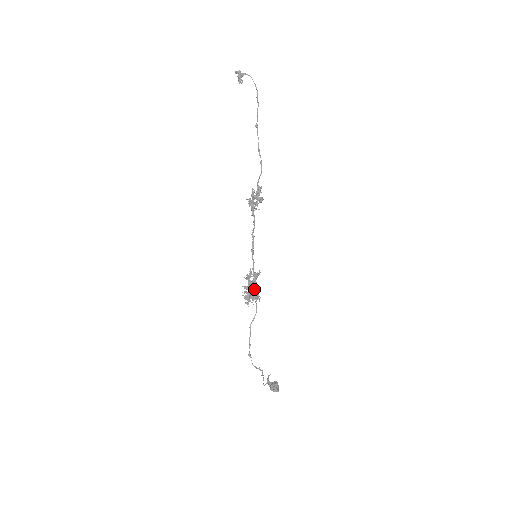
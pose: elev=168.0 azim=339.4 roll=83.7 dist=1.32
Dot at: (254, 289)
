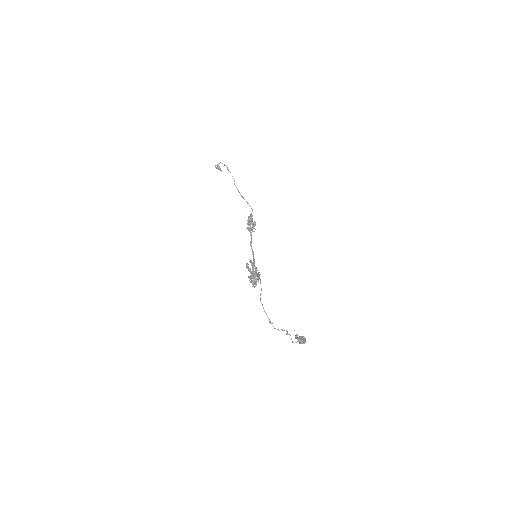
Dot at: occluded
